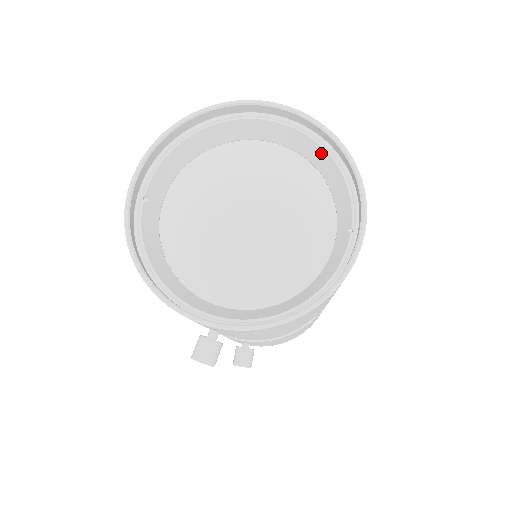
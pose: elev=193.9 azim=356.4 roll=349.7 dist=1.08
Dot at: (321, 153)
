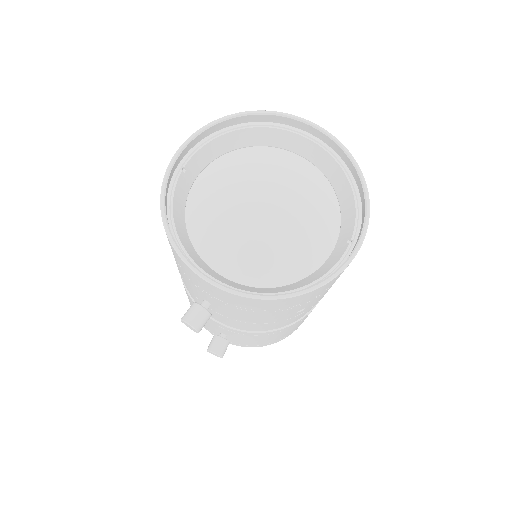
Dot at: (340, 174)
